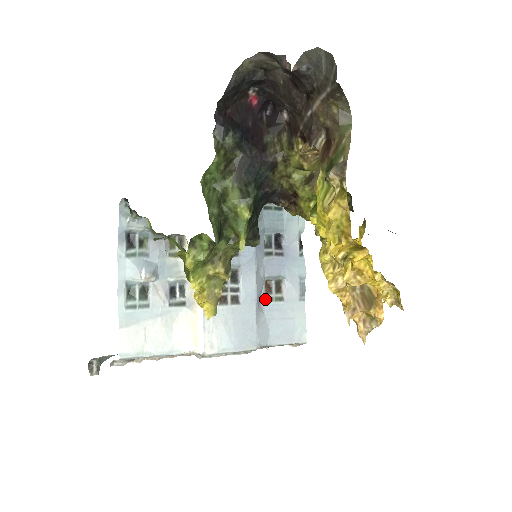
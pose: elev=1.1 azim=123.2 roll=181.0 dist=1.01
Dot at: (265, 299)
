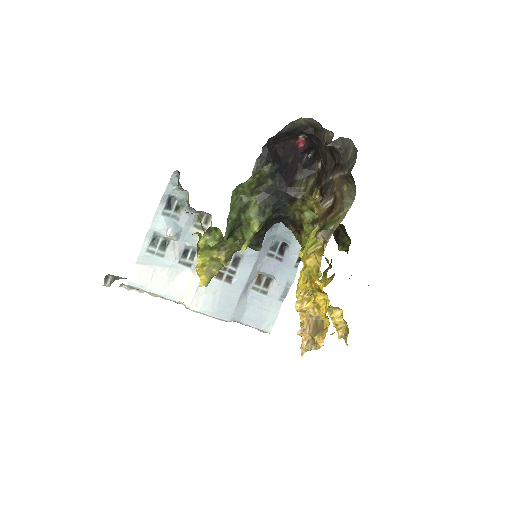
Dot at: (253, 288)
